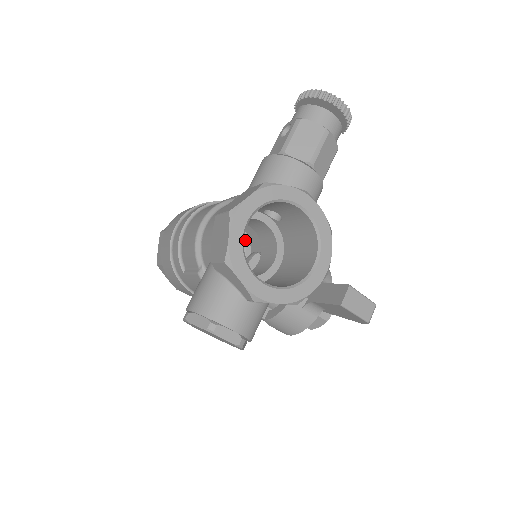
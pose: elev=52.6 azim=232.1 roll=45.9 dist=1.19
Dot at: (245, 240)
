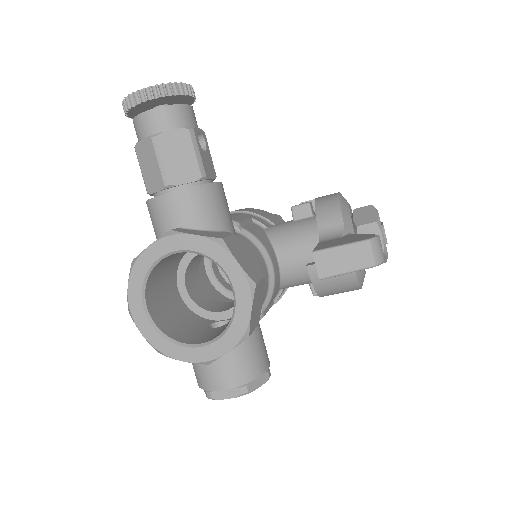
Dot at: occluded
